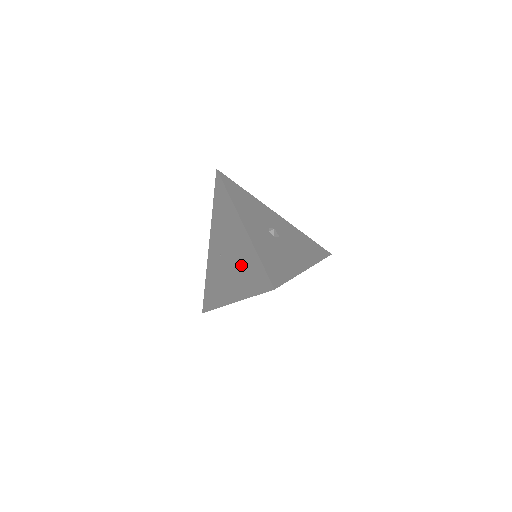
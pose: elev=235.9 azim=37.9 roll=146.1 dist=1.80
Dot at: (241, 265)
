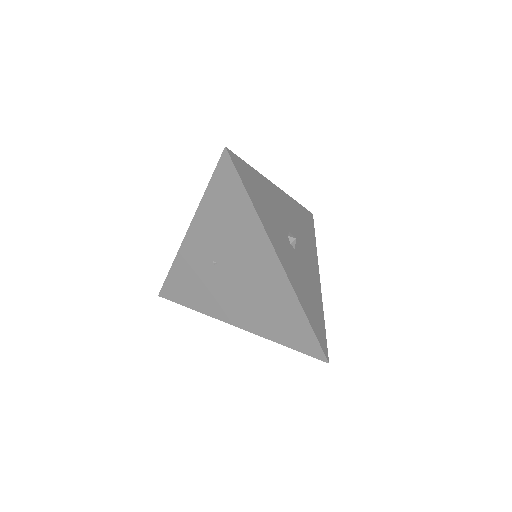
Dot at: (264, 303)
